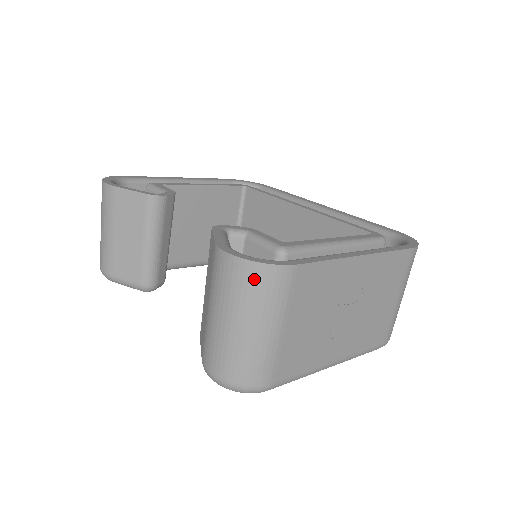
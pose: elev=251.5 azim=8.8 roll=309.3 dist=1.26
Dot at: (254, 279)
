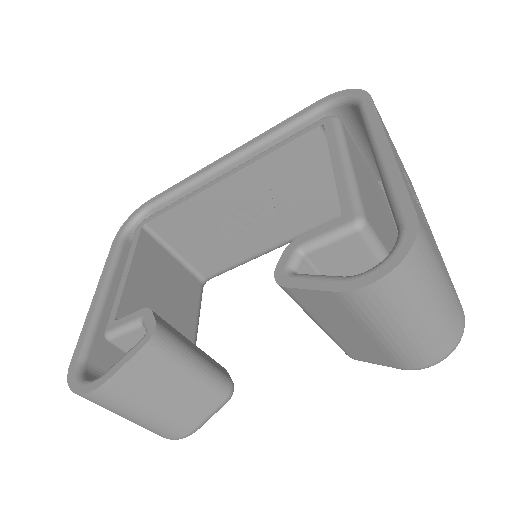
Dot at: (414, 270)
